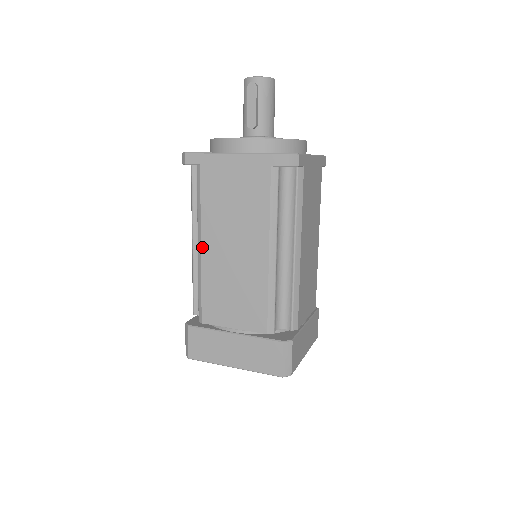
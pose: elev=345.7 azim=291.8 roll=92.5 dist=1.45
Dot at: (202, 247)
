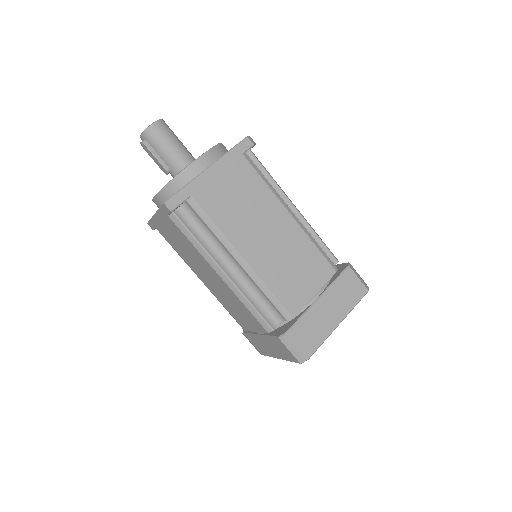
Dot at: occluded
